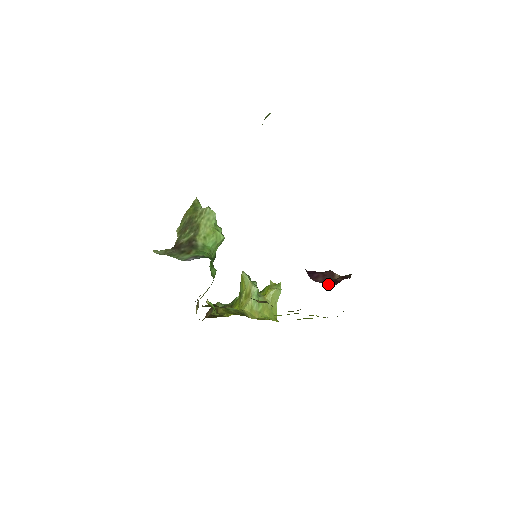
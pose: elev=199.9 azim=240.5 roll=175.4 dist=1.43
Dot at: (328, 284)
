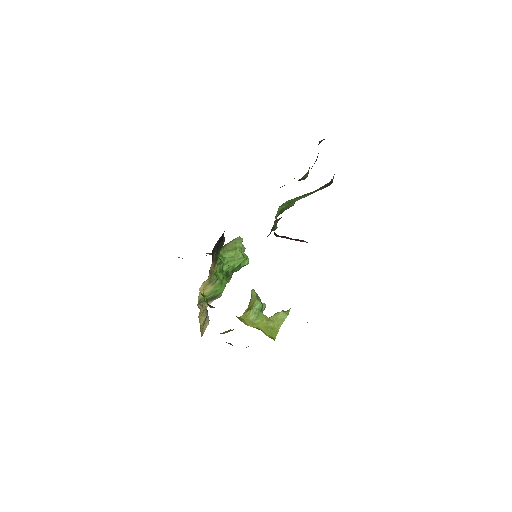
Dot at: occluded
